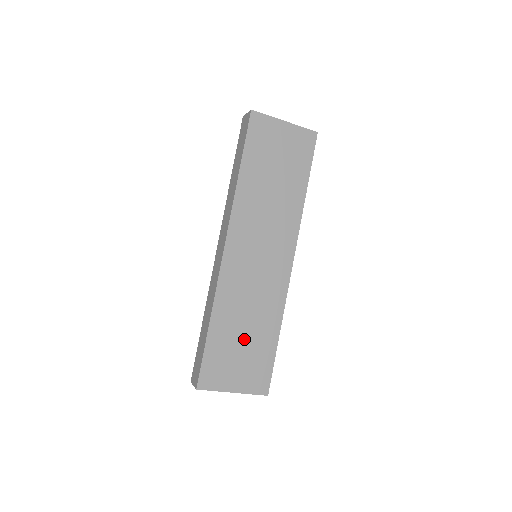
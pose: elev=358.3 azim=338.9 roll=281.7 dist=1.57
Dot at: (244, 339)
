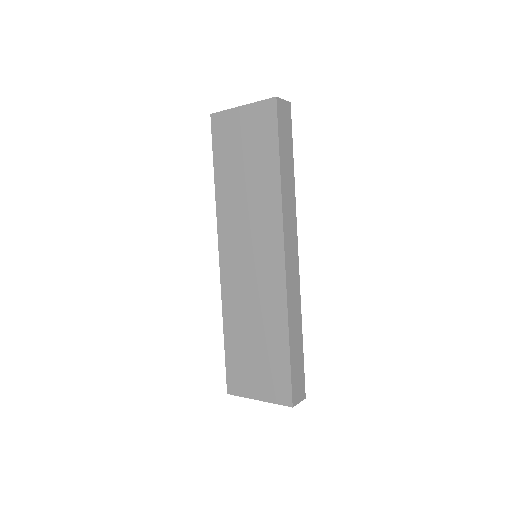
Dot at: (256, 345)
